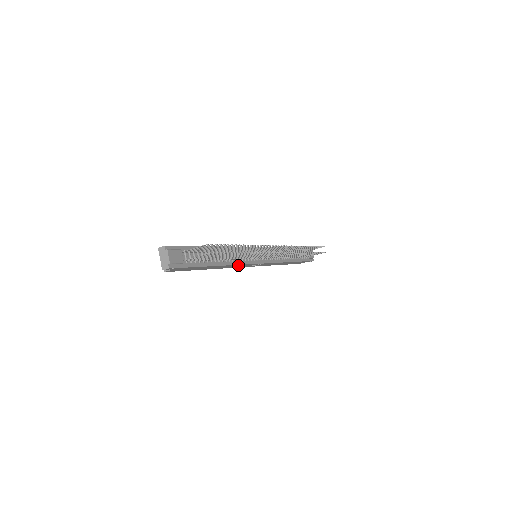
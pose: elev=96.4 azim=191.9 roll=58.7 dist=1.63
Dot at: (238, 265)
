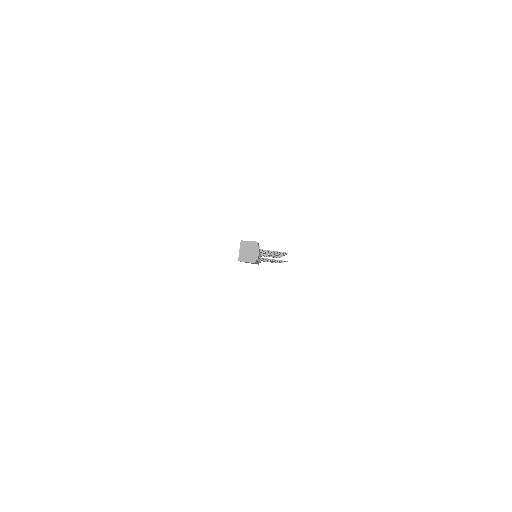
Dot at: occluded
